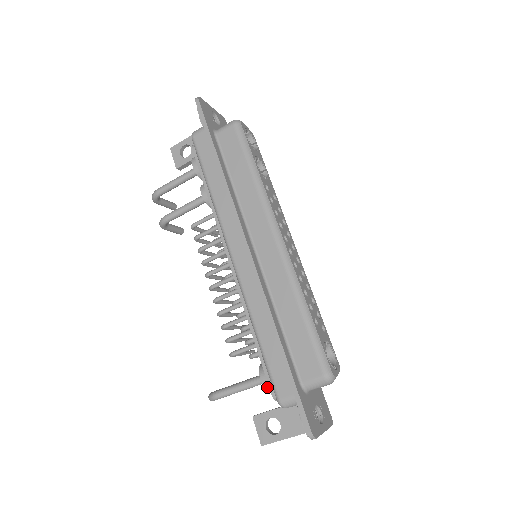
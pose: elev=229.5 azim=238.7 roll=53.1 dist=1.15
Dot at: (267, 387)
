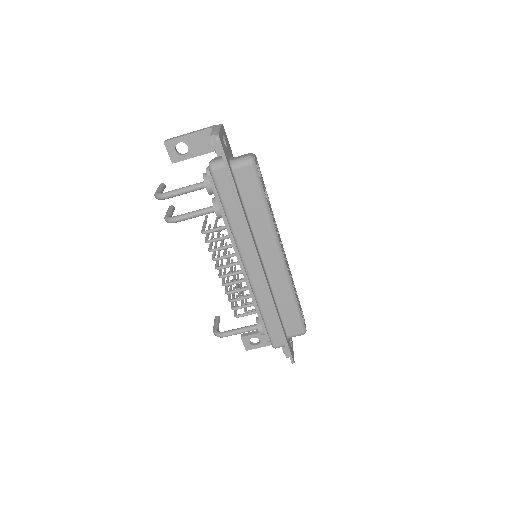
Dot at: occluded
